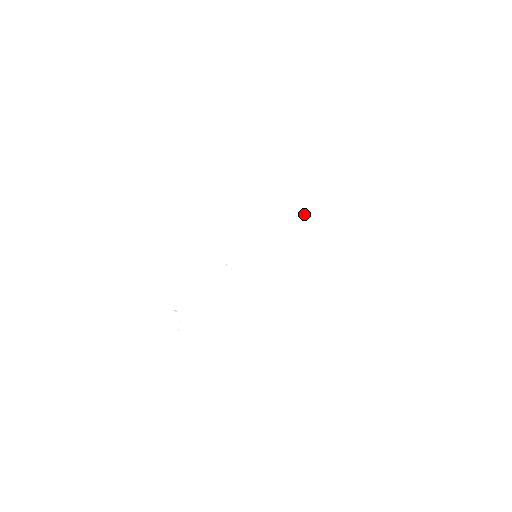
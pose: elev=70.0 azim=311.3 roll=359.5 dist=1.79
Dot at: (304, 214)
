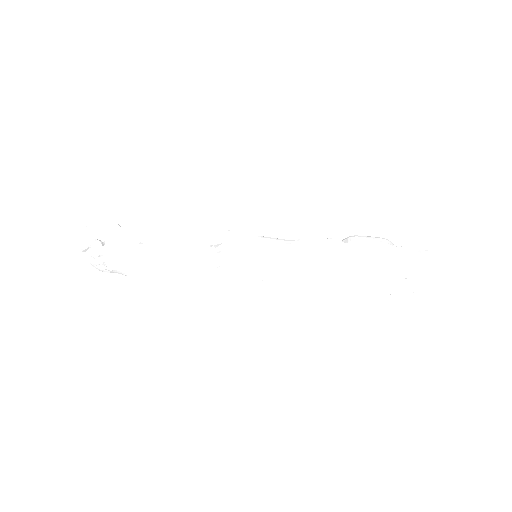
Dot at: (350, 262)
